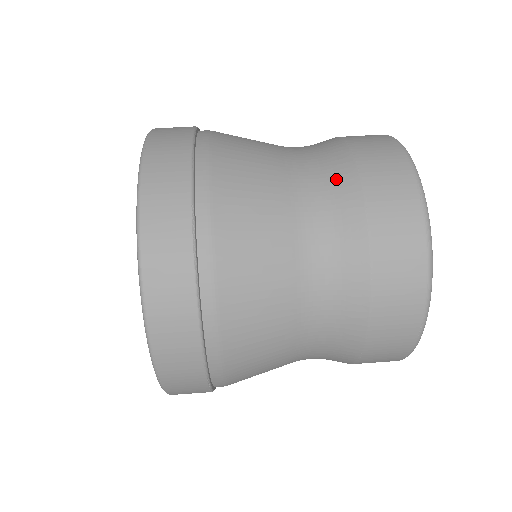
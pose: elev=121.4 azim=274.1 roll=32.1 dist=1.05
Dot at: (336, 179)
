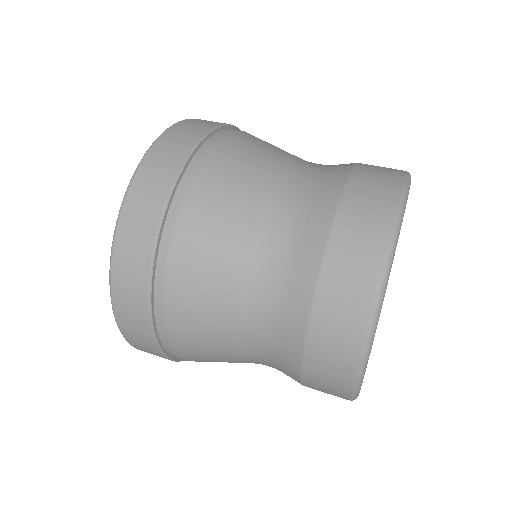
Dot at: (336, 165)
